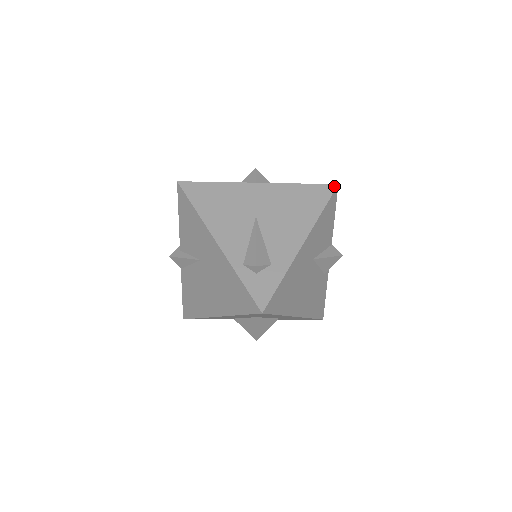
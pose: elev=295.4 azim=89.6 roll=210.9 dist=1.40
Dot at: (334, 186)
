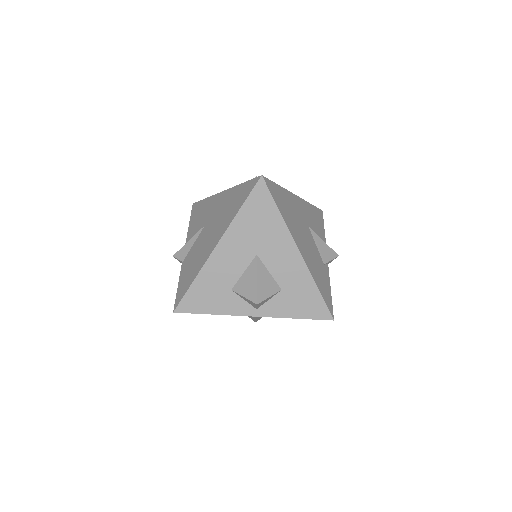
Dot at: occluded
